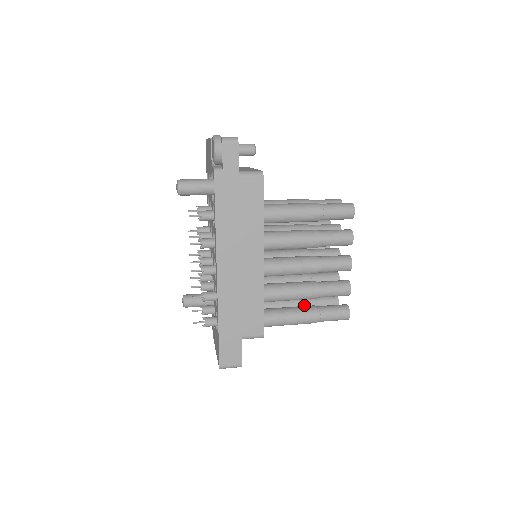
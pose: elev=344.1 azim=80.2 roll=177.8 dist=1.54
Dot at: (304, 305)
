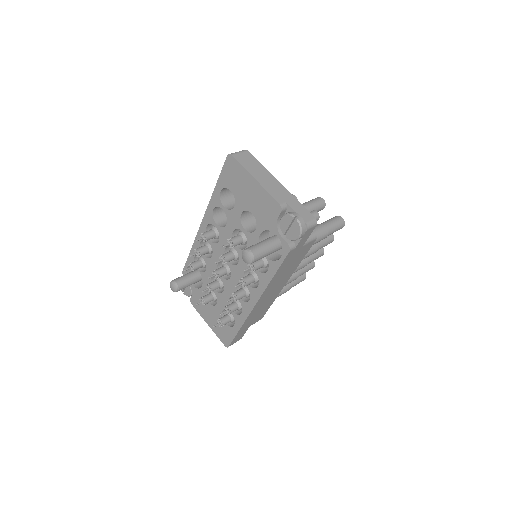
Dot at: occluded
